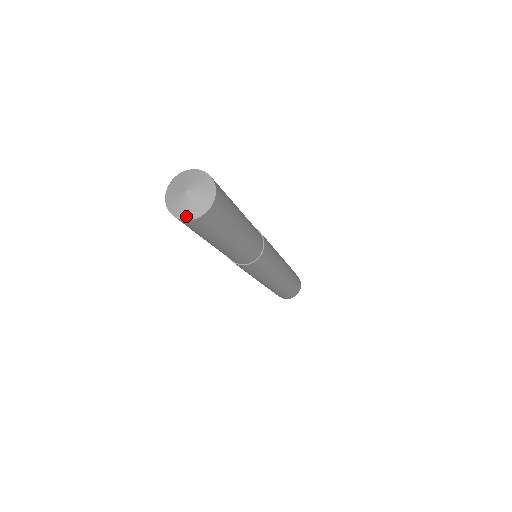
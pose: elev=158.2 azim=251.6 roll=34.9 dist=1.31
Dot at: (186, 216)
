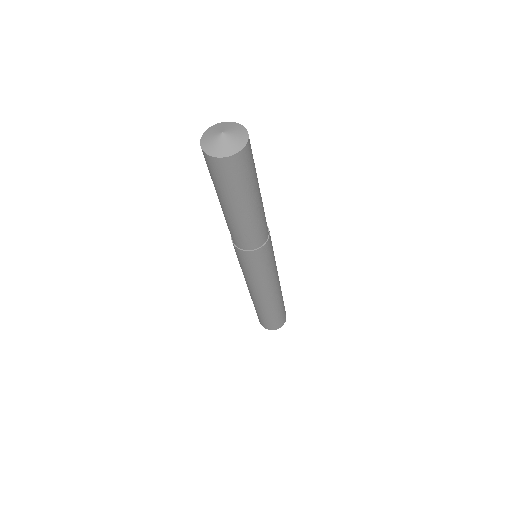
Dot at: (220, 154)
